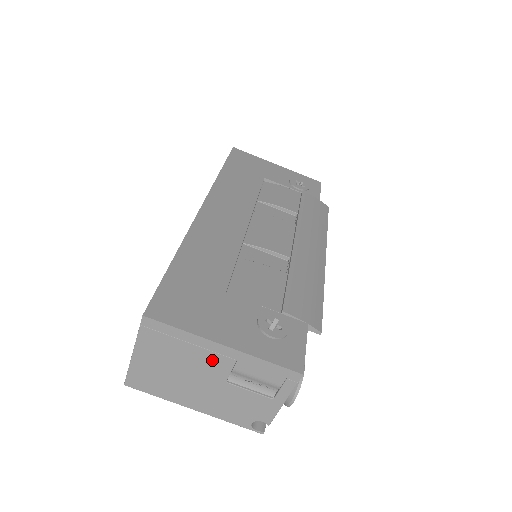
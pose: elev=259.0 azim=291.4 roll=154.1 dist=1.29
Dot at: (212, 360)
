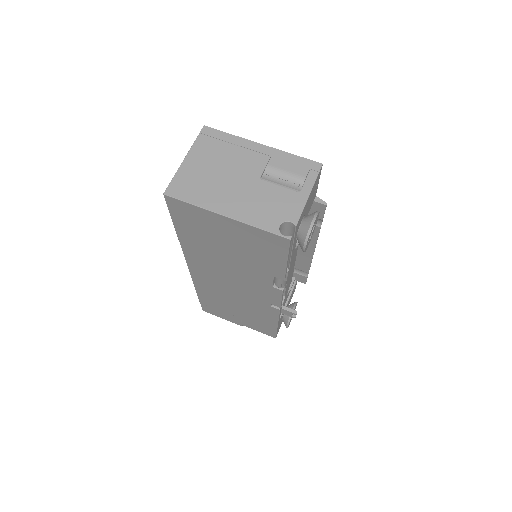
Dot at: (251, 158)
